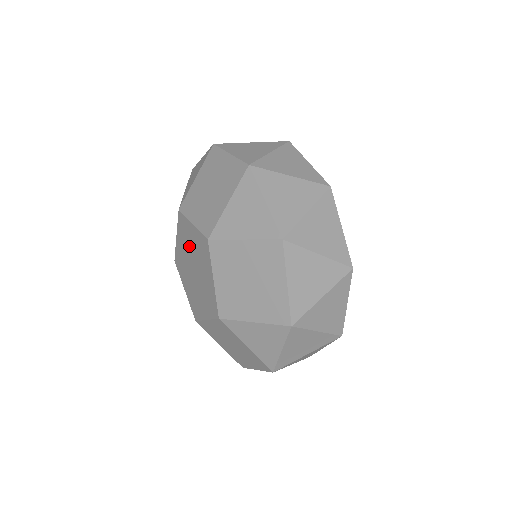
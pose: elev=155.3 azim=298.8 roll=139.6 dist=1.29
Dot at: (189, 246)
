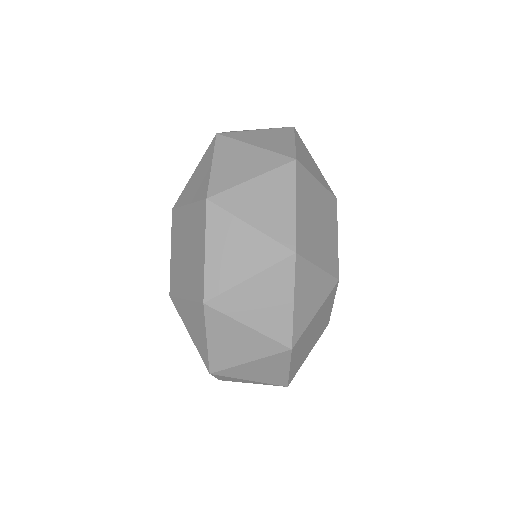
Dot at: occluded
